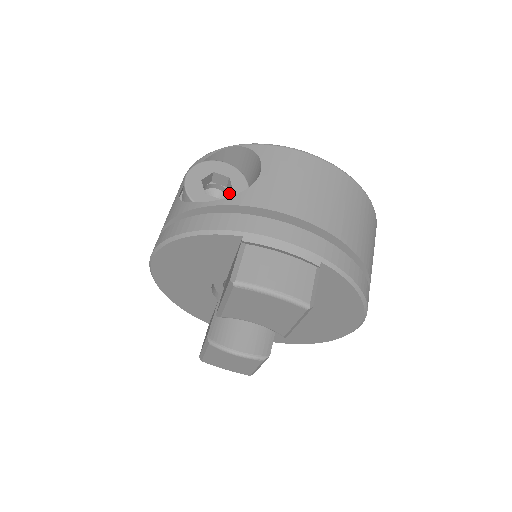
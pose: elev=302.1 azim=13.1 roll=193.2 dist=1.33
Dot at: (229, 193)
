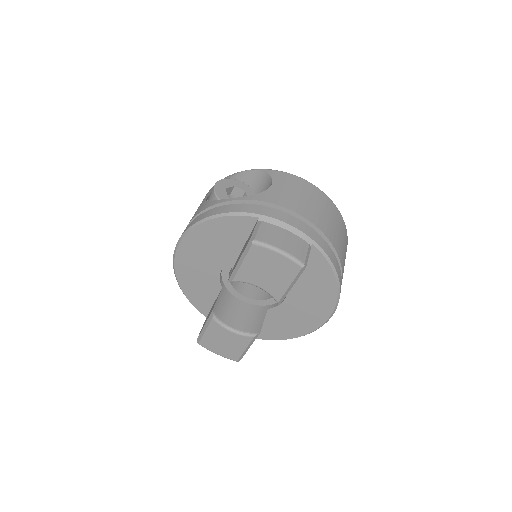
Dot at: occluded
